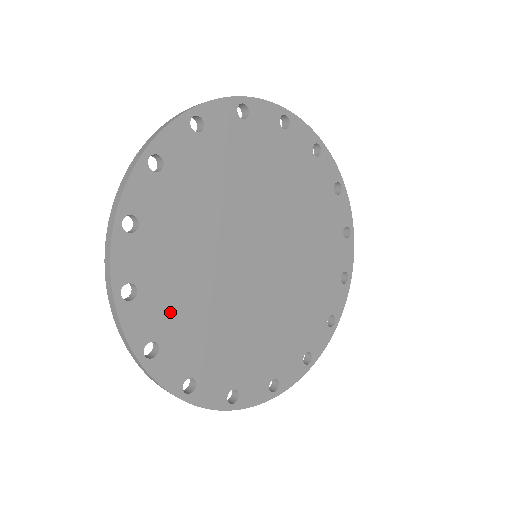
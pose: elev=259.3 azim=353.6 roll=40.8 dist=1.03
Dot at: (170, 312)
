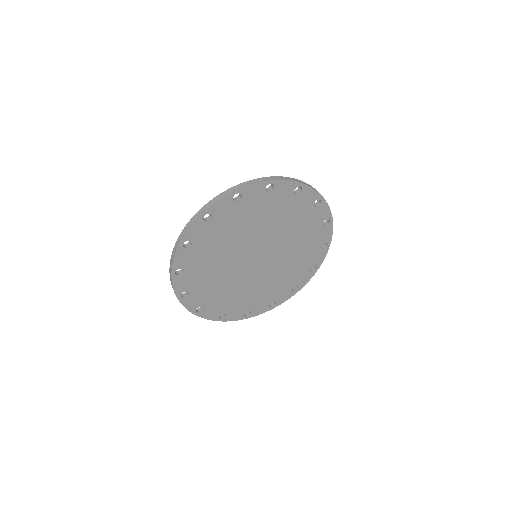
Dot at: (207, 295)
